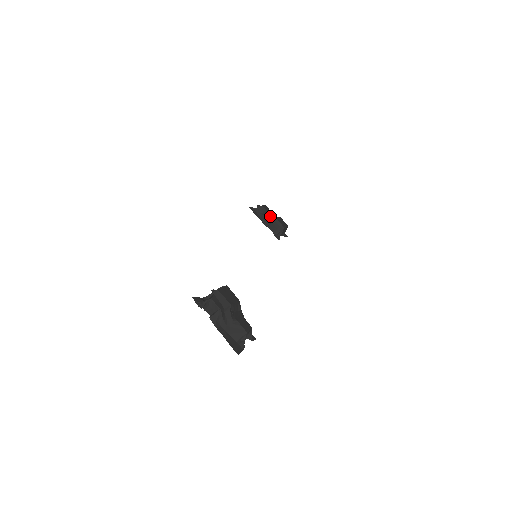
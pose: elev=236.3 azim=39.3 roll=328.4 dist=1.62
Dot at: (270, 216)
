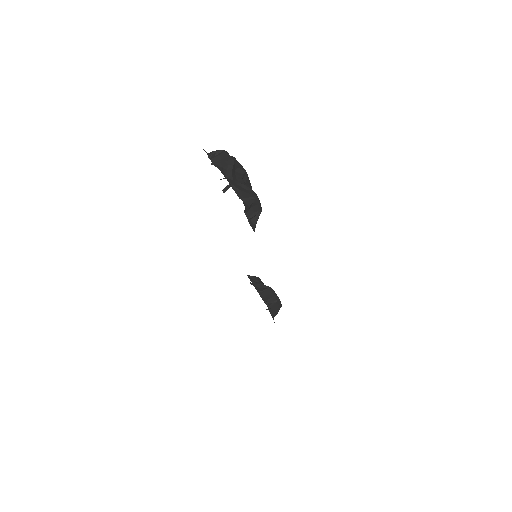
Dot at: occluded
